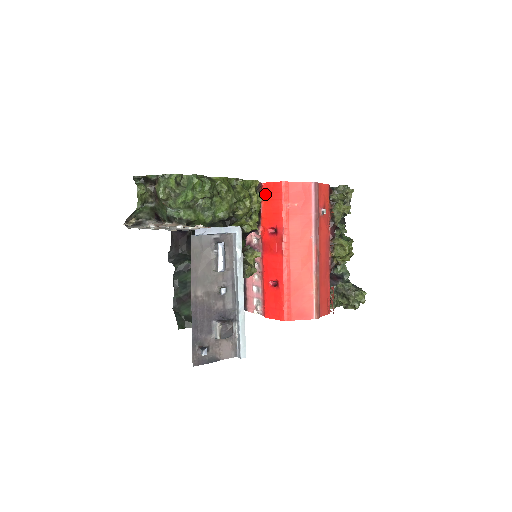
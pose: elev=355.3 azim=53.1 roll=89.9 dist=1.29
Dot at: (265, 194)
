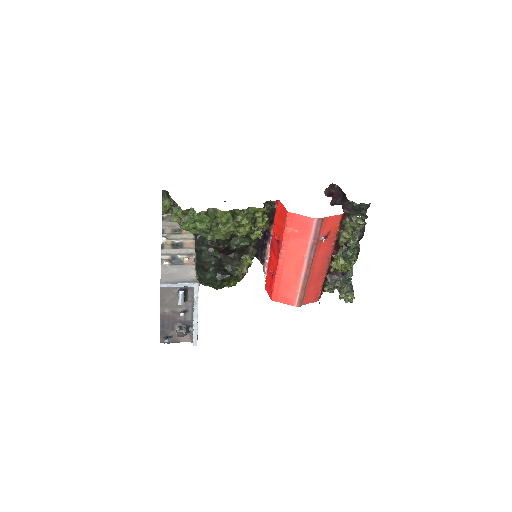
Dot at: (278, 210)
